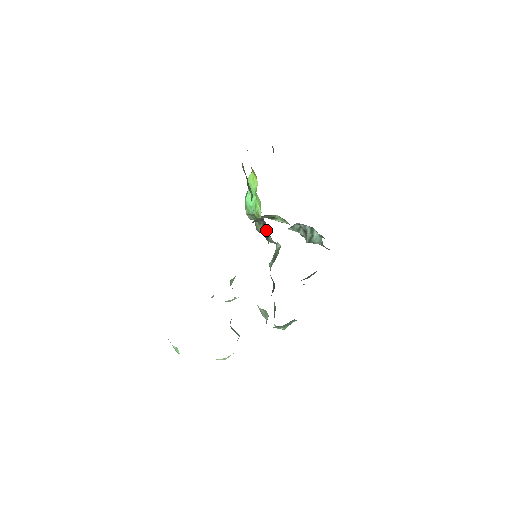
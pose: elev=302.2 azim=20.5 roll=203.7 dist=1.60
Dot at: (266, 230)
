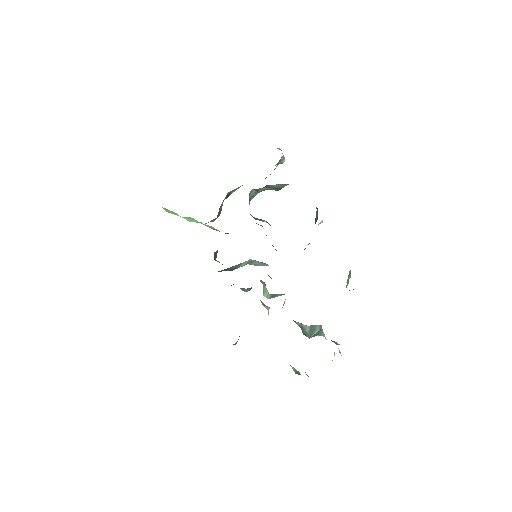
Dot at: occluded
